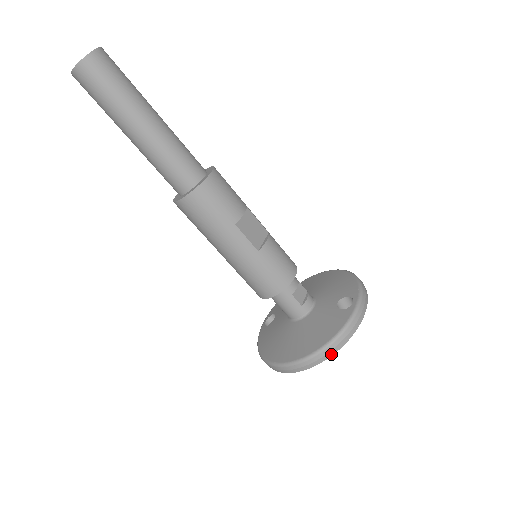
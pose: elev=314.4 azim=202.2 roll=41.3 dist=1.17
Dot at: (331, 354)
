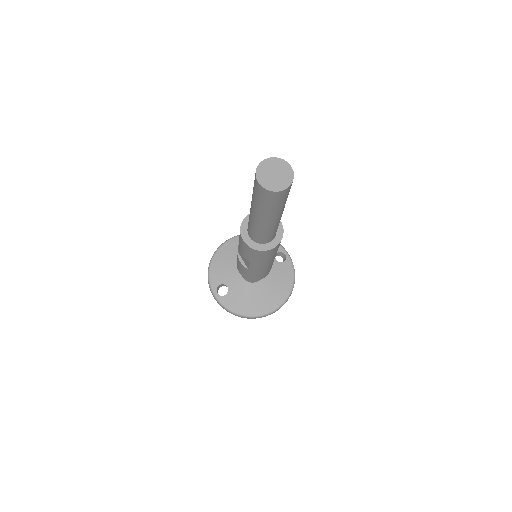
Dot at: occluded
